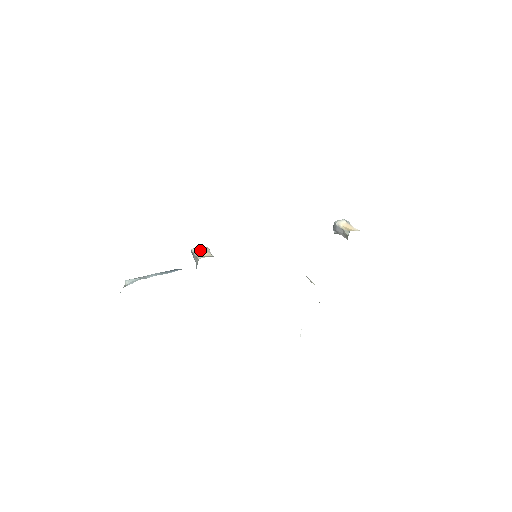
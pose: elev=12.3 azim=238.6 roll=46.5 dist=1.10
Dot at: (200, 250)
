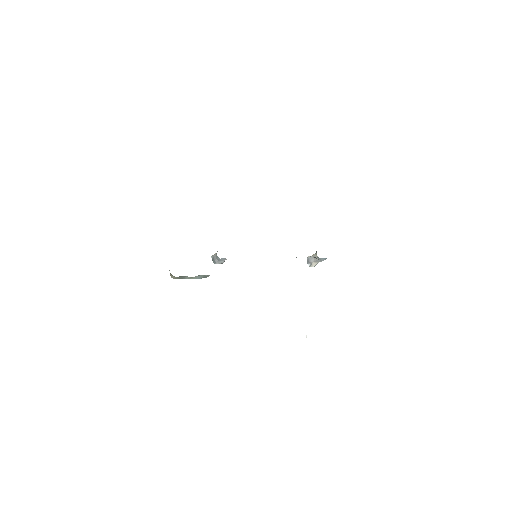
Dot at: occluded
